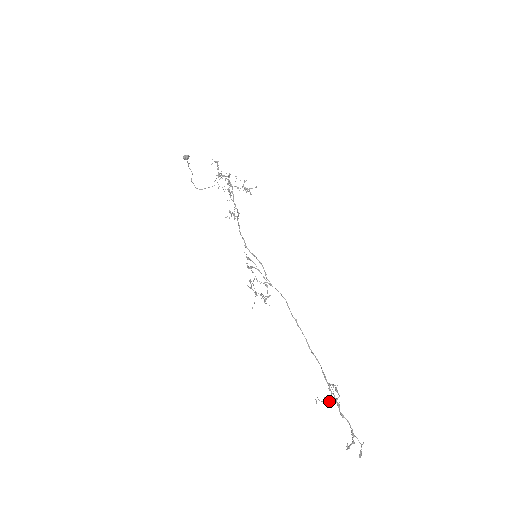
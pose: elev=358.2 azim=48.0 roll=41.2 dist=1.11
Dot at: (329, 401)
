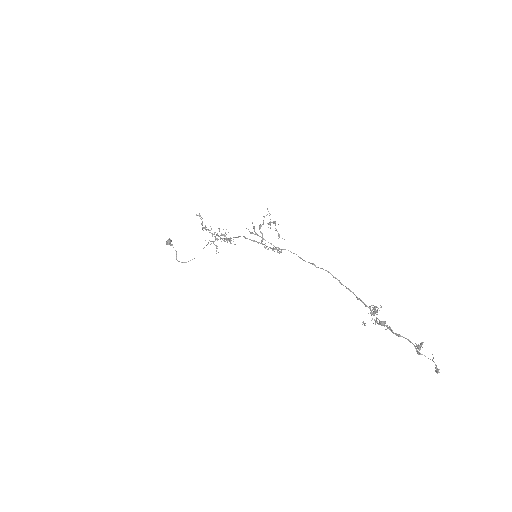
Dot at: (377, 314)
